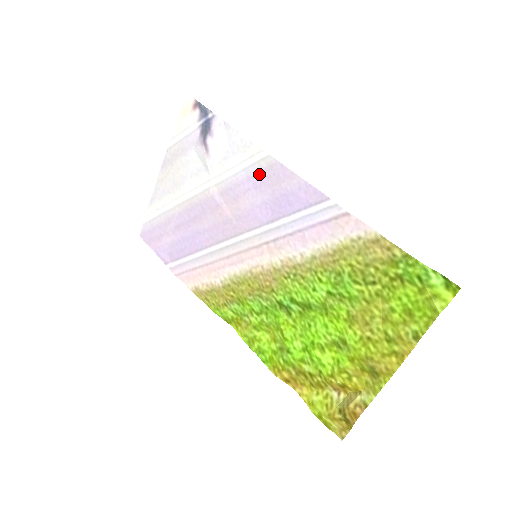
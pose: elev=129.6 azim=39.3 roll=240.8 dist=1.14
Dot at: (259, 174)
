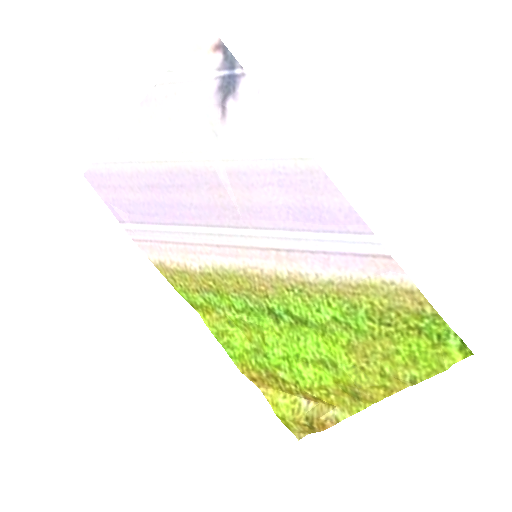
Dot at: (291, 173)
